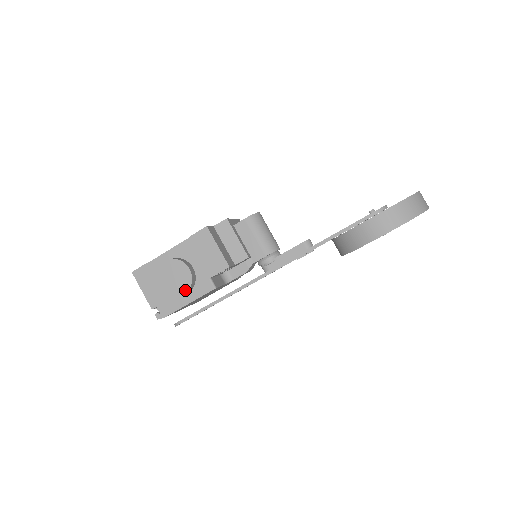
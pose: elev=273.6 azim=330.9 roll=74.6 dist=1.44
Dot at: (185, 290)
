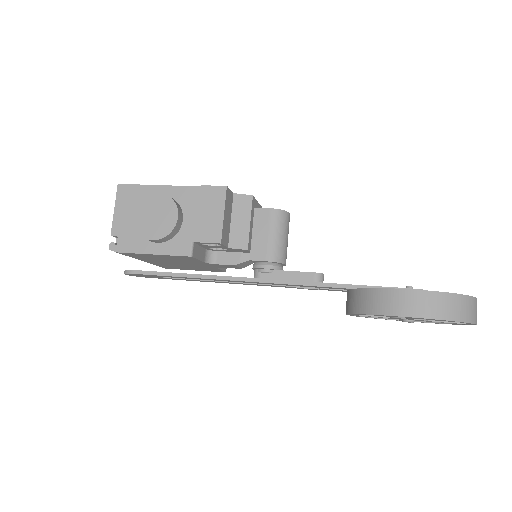
Dot at: (158, 236)
